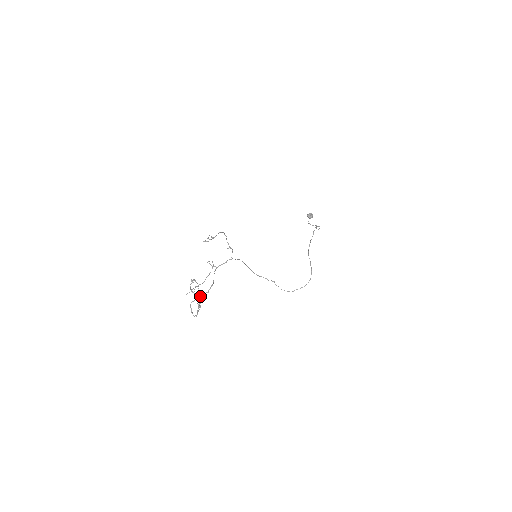
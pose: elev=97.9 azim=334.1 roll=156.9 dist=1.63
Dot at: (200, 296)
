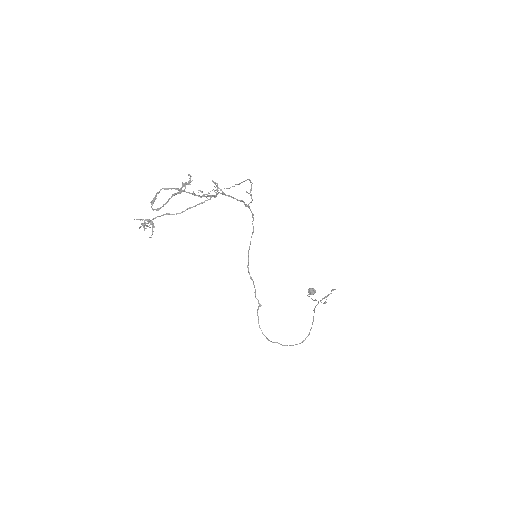
Dot at: occluded
